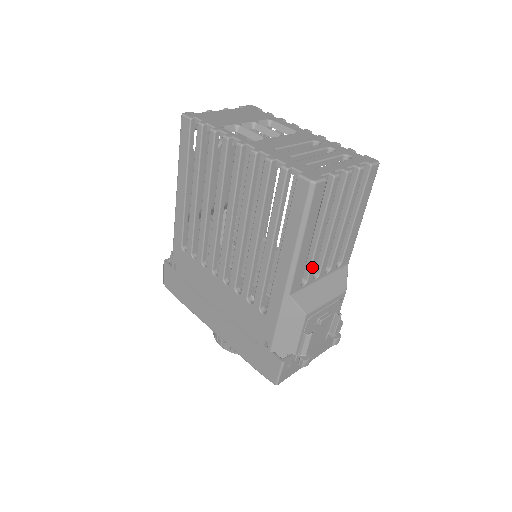
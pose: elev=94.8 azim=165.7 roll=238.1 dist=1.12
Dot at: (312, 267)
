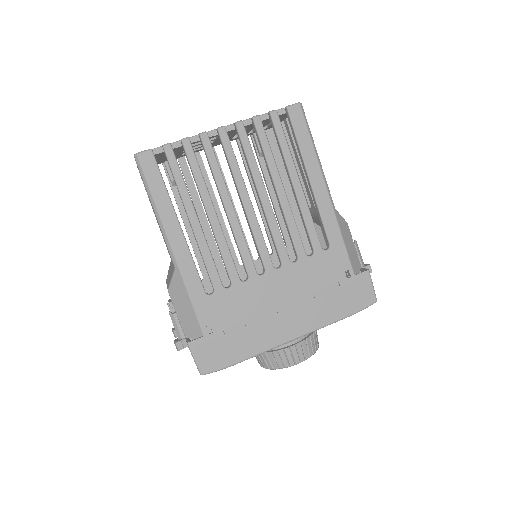
Dot at: occluded
